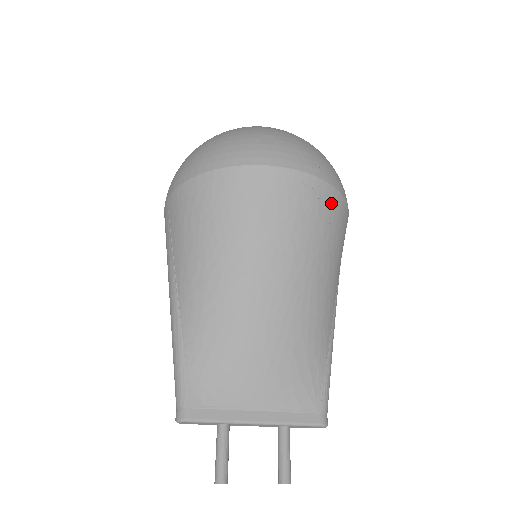
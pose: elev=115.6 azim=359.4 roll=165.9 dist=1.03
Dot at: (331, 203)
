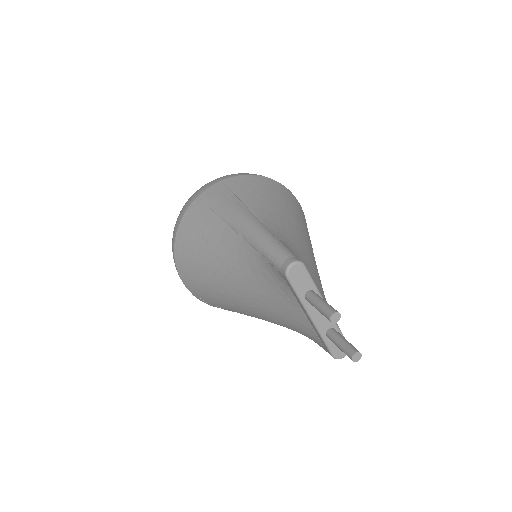
Dot at: occluded
